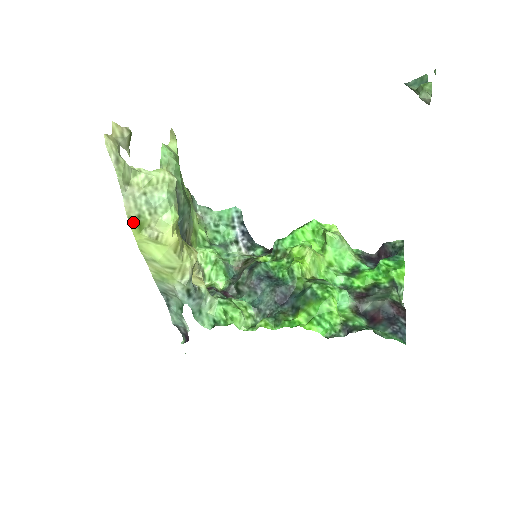
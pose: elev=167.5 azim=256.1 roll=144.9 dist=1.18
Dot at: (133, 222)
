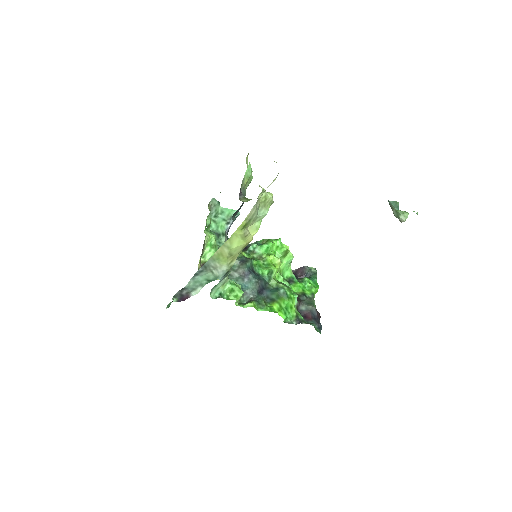
Dot at: (245, 223)
